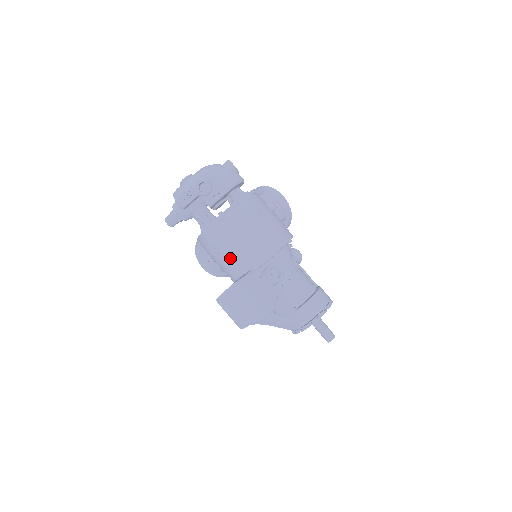
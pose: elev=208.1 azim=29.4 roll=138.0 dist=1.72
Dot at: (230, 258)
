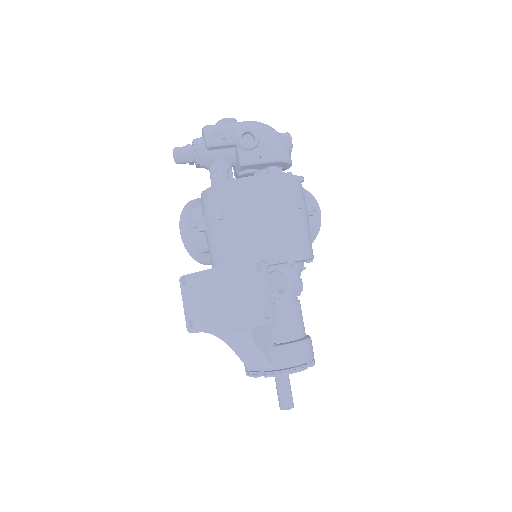
Dot at: (236, 234)
